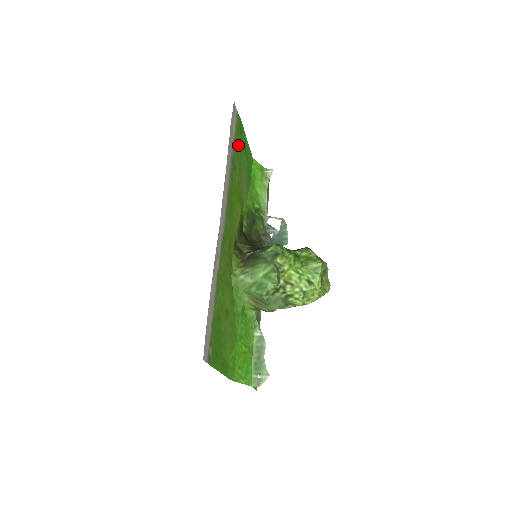
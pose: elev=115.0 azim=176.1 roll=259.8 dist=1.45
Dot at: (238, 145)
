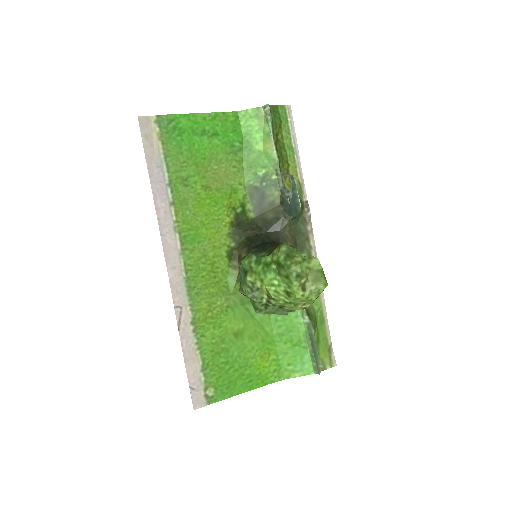
Dot at: (179, 150)
